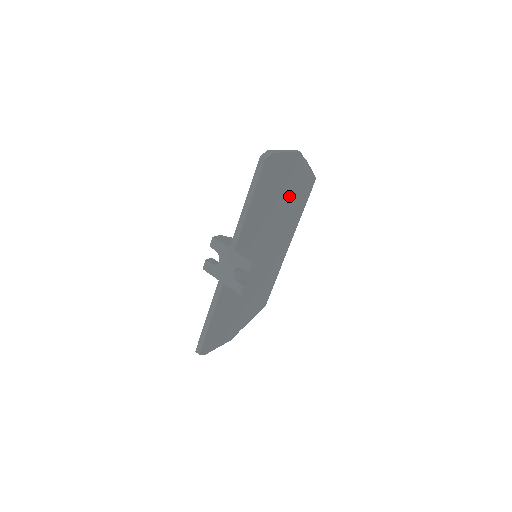
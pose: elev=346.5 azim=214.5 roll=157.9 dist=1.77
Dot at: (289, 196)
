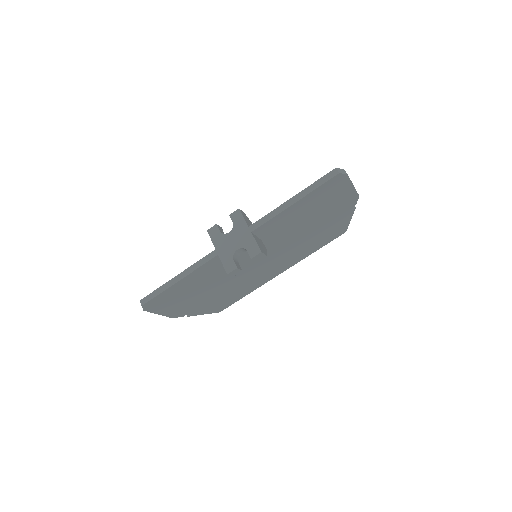
Dot at: (321, 226)
